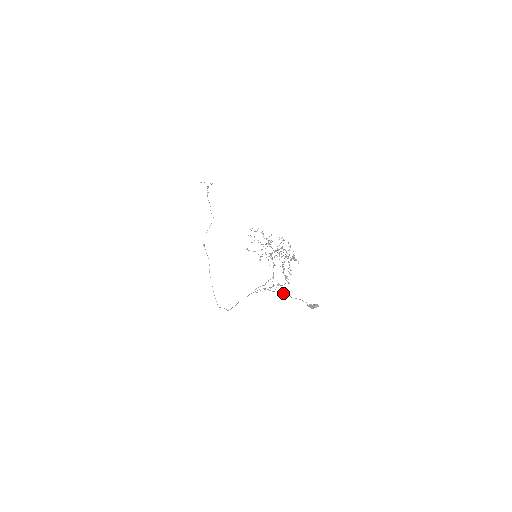
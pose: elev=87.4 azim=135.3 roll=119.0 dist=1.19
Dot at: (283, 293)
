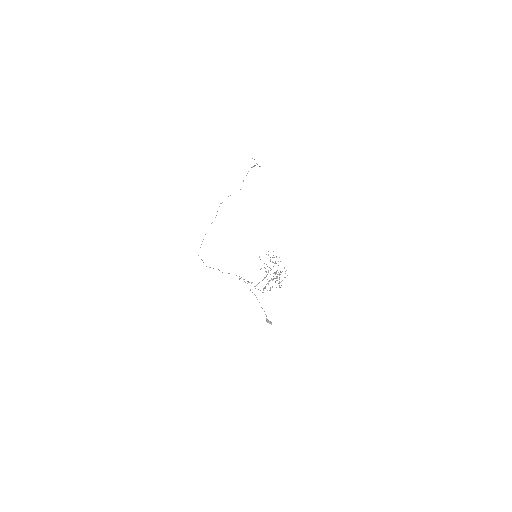
Dot at: (257, 299)
